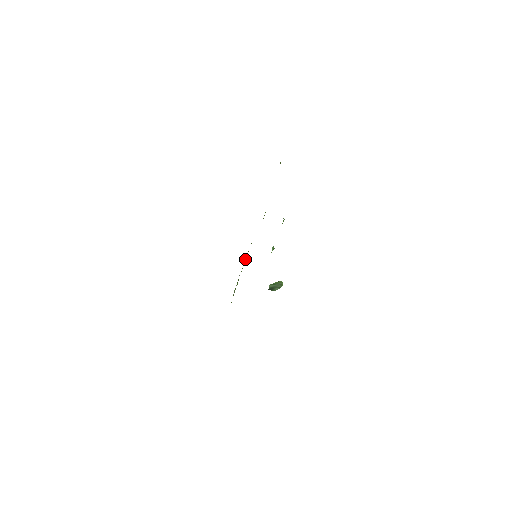
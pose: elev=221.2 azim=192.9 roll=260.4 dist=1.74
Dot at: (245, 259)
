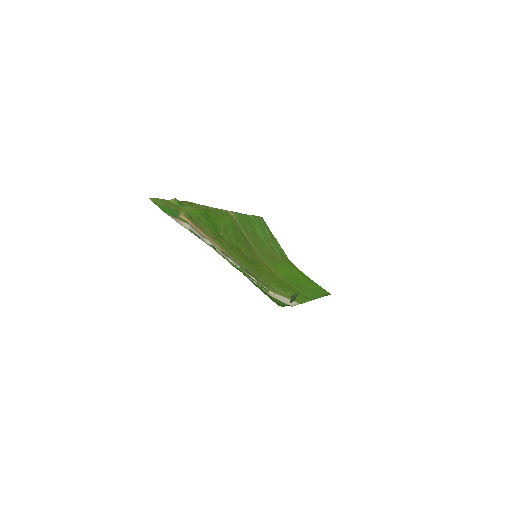
Dot at: (251, 233)
